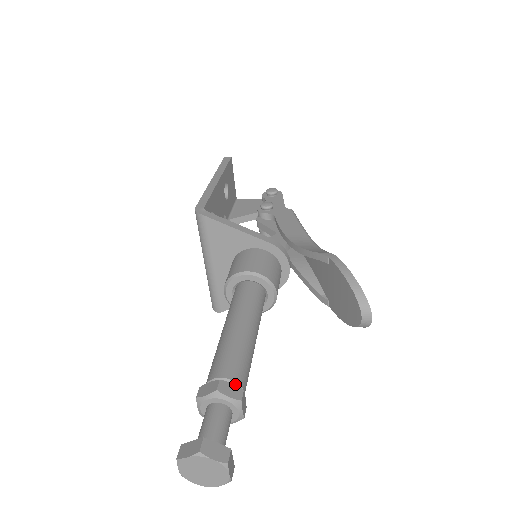
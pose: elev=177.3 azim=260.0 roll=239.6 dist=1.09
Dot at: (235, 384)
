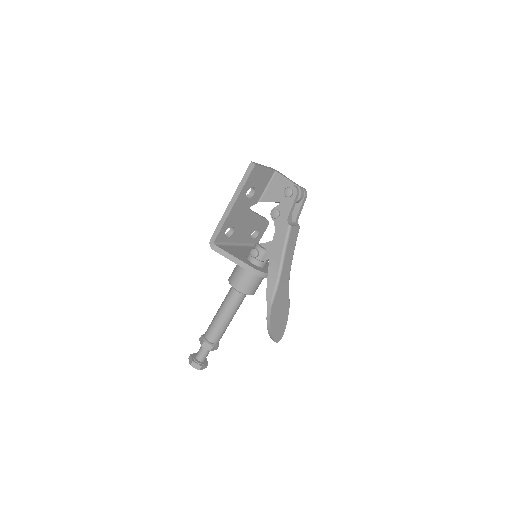
Dot at: (211, 343)
